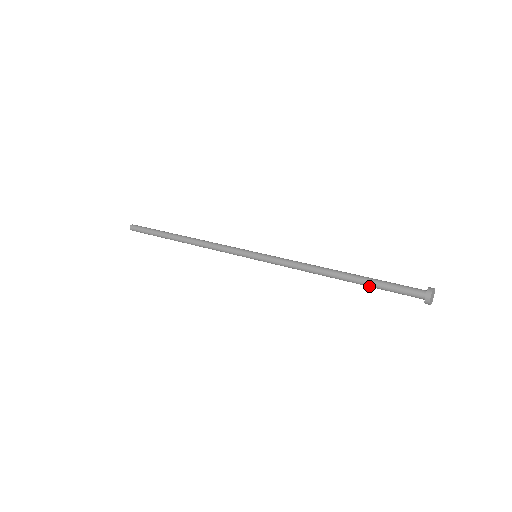
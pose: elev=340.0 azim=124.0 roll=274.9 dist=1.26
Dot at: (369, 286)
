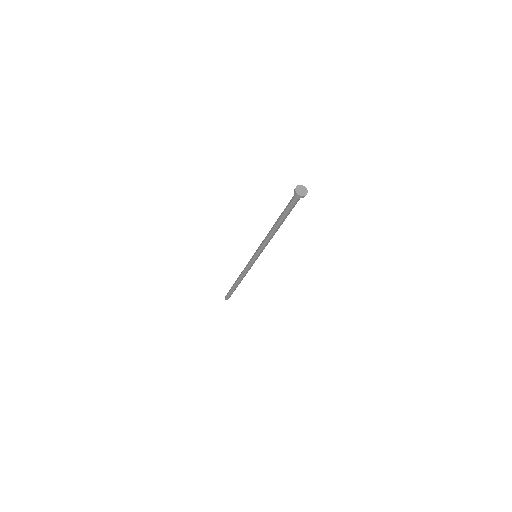
Dot at: (282, 215)
